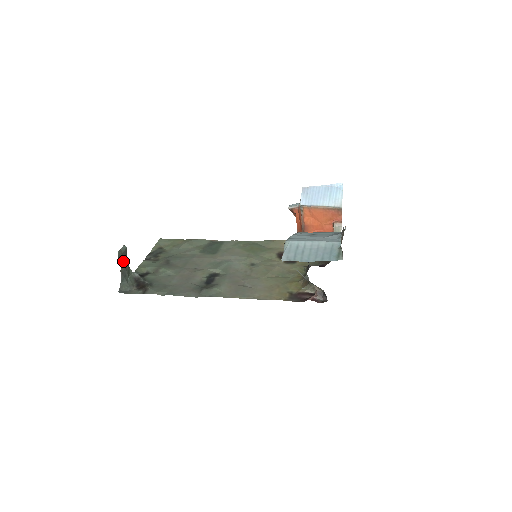
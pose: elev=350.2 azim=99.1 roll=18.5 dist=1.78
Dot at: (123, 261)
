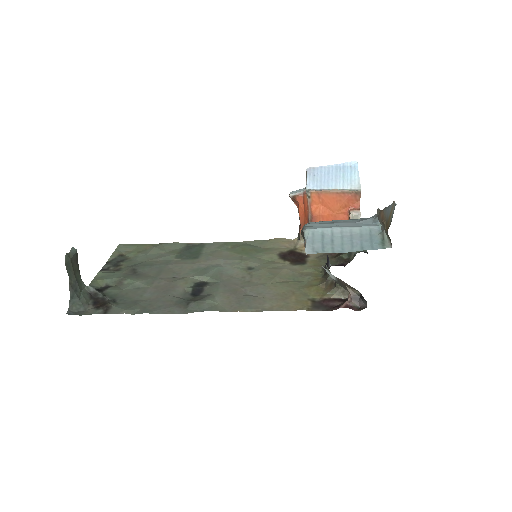
Dot at: (72, 269)
